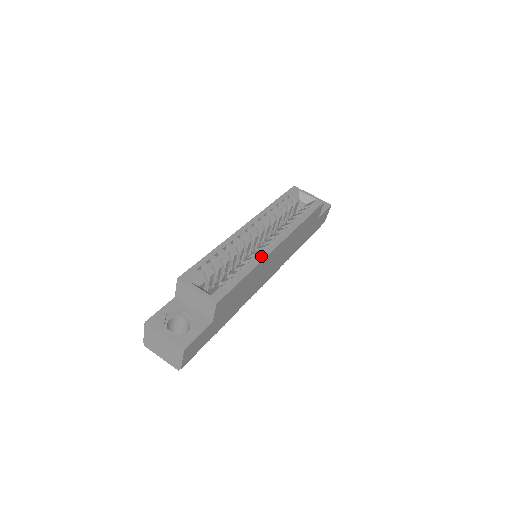
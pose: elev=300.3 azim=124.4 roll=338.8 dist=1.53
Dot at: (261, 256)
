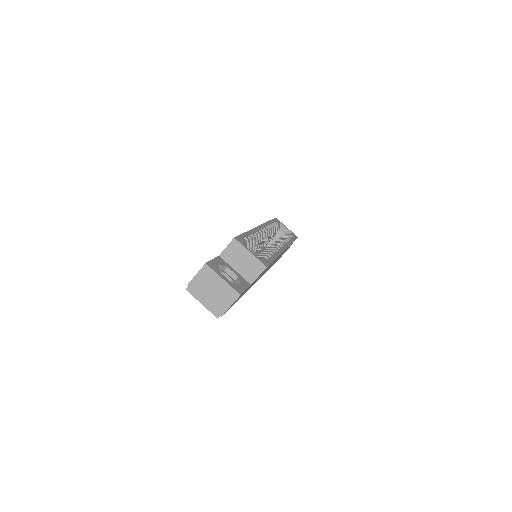
Dot at: (279, 251)
